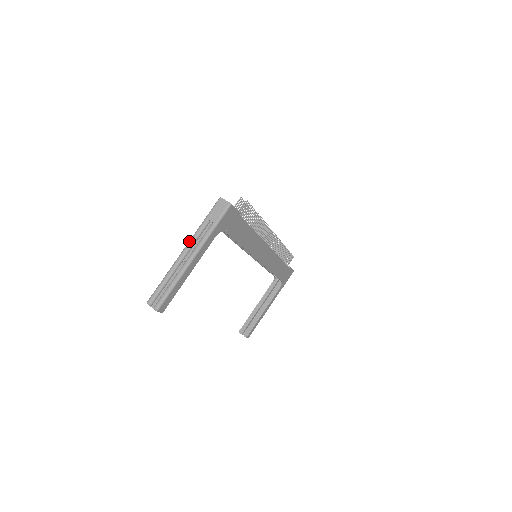
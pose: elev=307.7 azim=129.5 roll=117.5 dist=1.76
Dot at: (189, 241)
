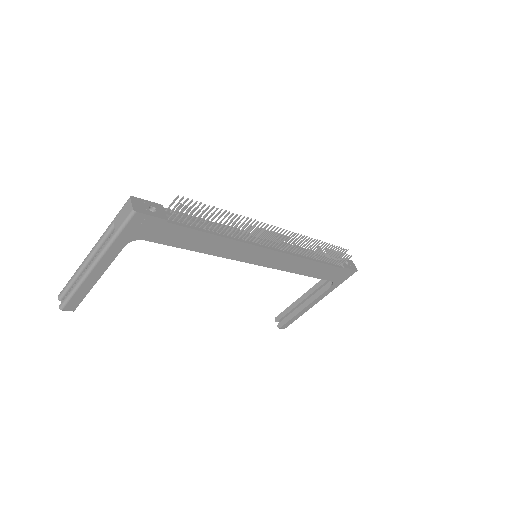
Dot at: (96, 243)
